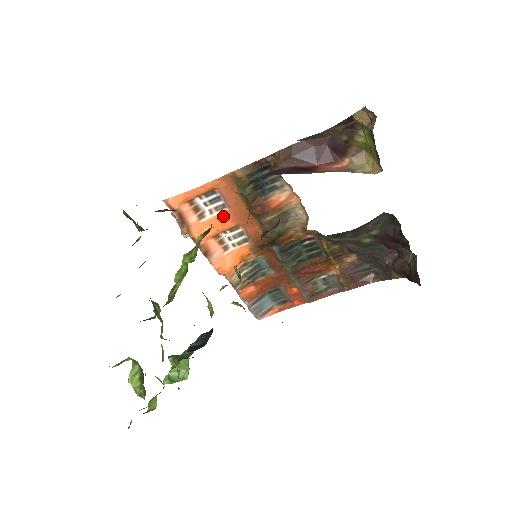
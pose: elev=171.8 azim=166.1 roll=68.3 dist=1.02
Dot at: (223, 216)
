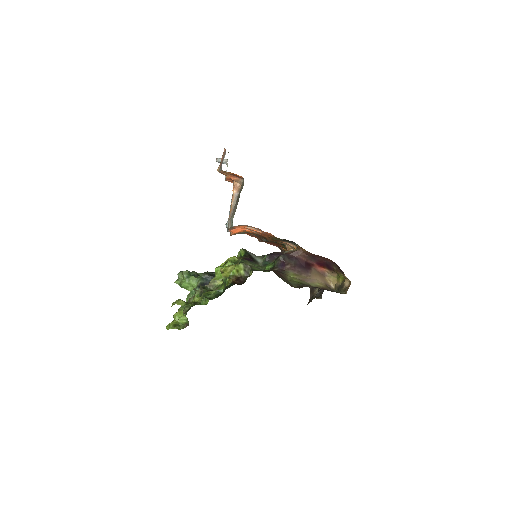
Dot at: occluded
